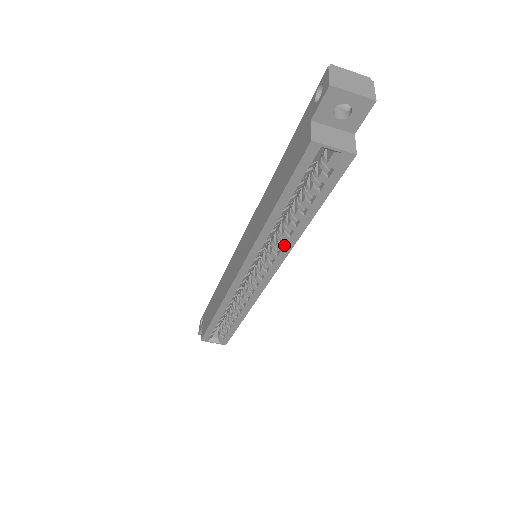
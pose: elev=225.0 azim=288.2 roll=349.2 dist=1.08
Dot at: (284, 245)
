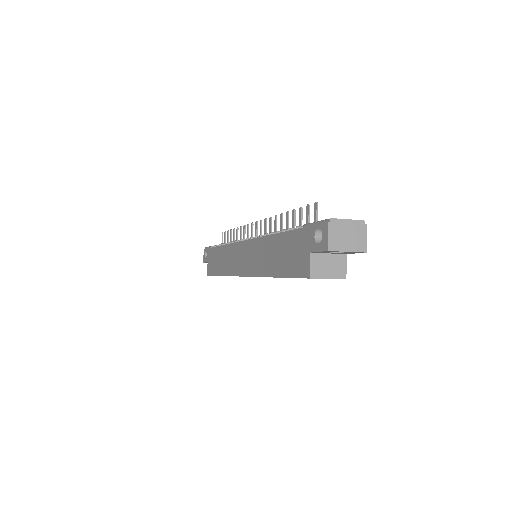
Dot at: occluded
